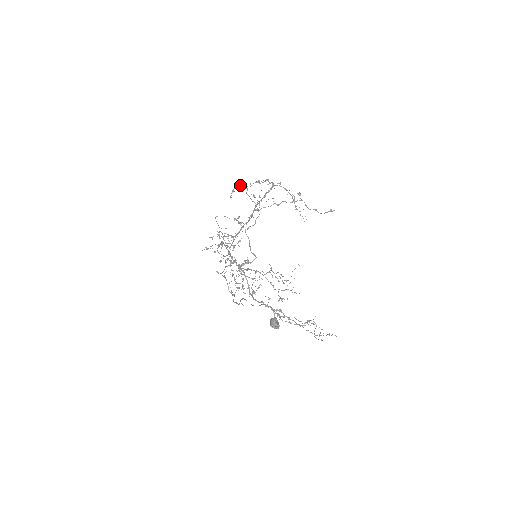
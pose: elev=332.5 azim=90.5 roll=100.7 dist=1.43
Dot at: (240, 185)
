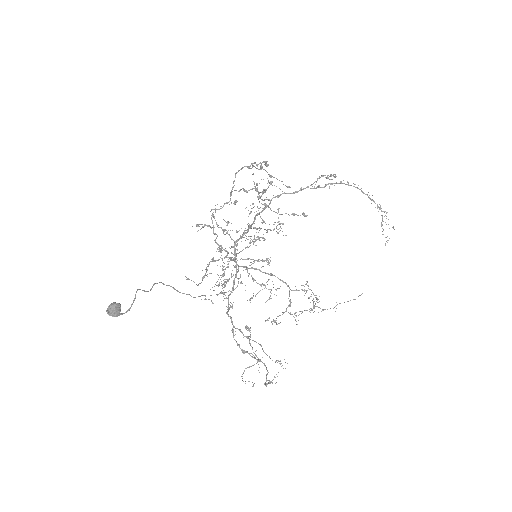
Dot at: (261, 167)
